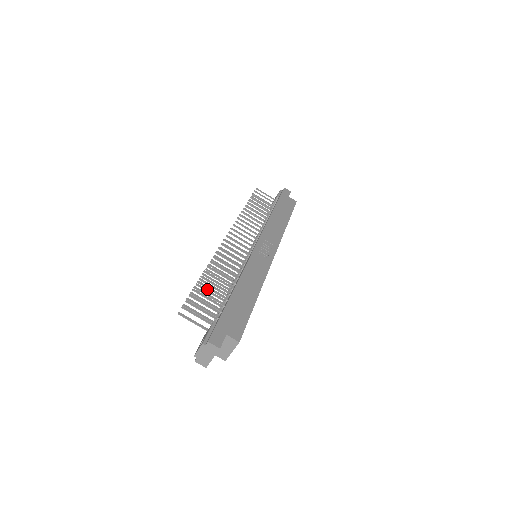
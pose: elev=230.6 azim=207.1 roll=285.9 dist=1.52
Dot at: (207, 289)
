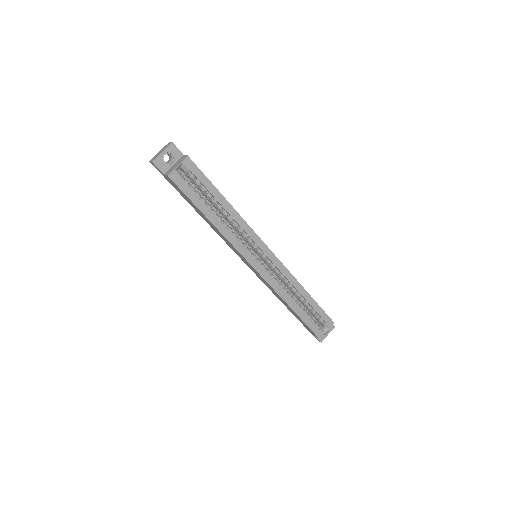
Dot at: occluded
